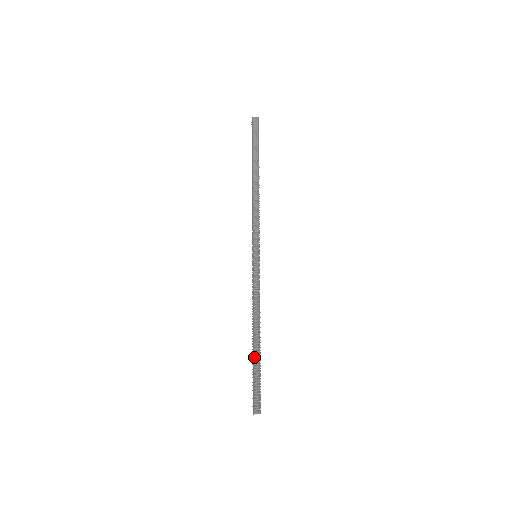
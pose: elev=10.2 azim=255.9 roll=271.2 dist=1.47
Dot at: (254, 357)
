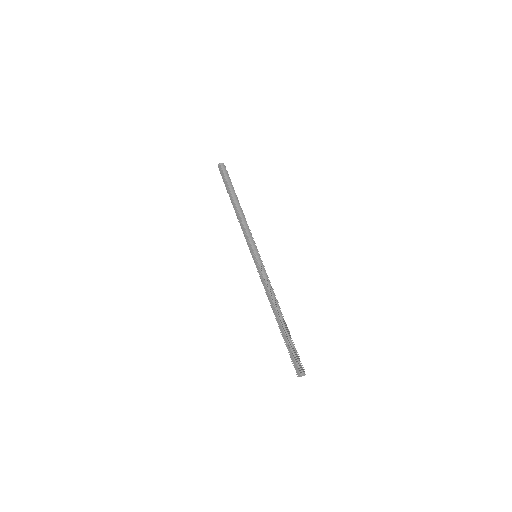
Dot at: (283, 330)
